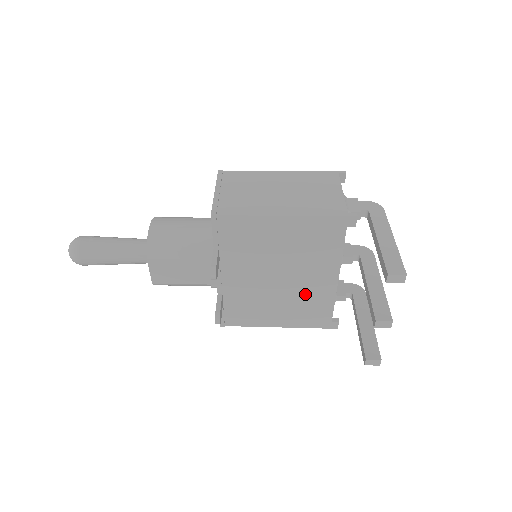
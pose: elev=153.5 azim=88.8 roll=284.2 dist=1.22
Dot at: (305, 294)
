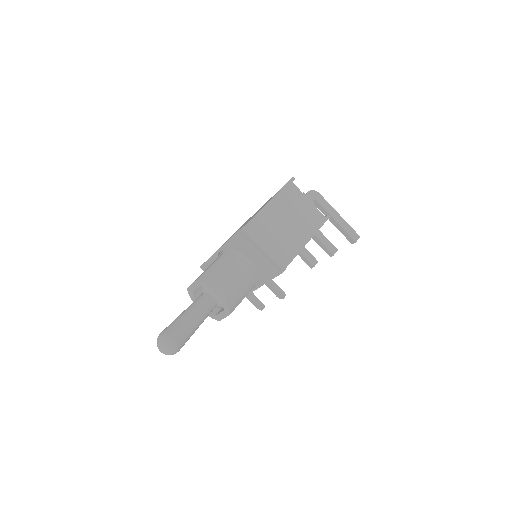
Dot at: occluded
